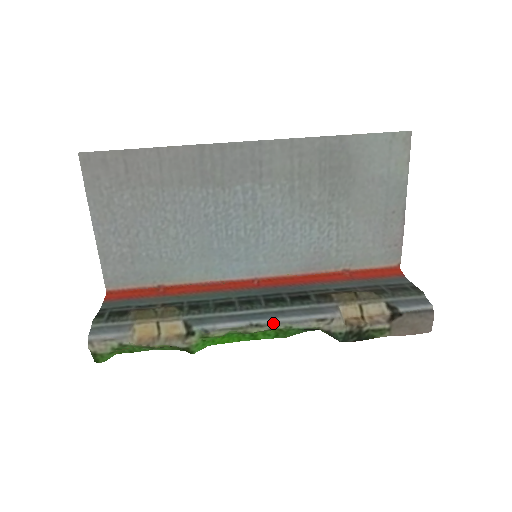
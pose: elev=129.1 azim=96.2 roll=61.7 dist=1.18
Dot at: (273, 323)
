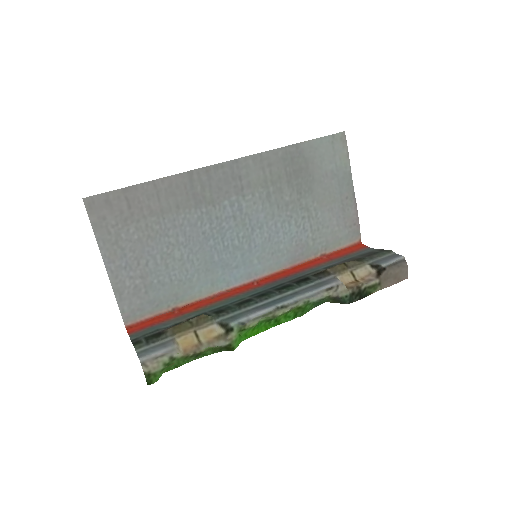
Dot at: (294, 301)
